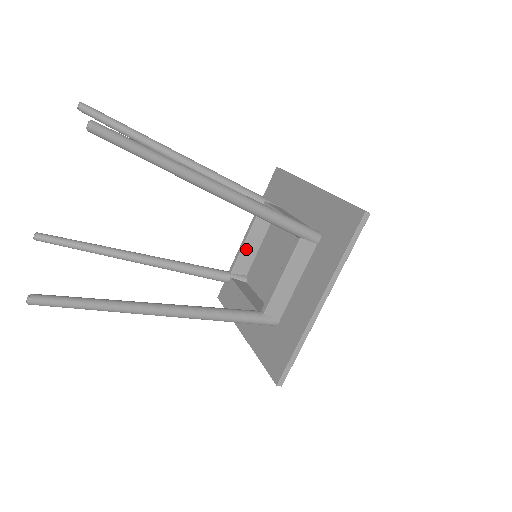
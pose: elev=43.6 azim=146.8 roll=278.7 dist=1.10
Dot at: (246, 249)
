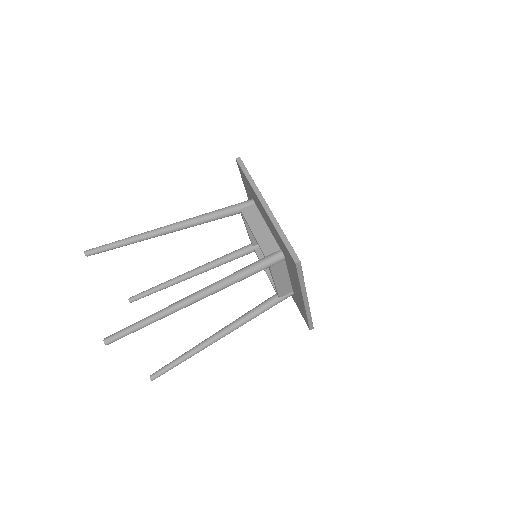
Dot at: occluded
